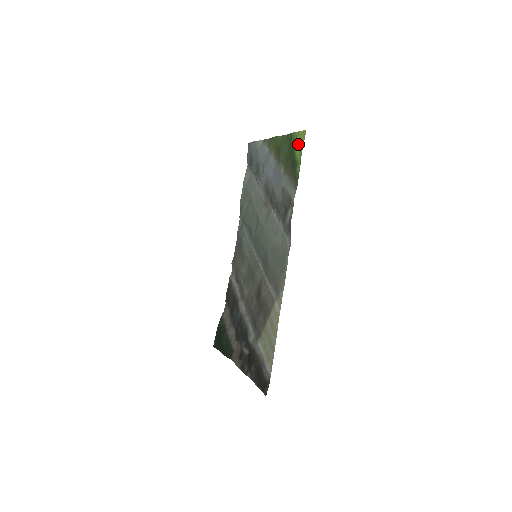
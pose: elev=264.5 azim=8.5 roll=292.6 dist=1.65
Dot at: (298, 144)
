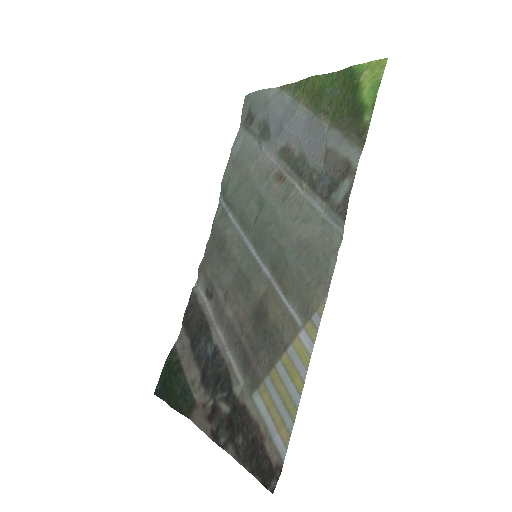
Dot at: (368, 80)
